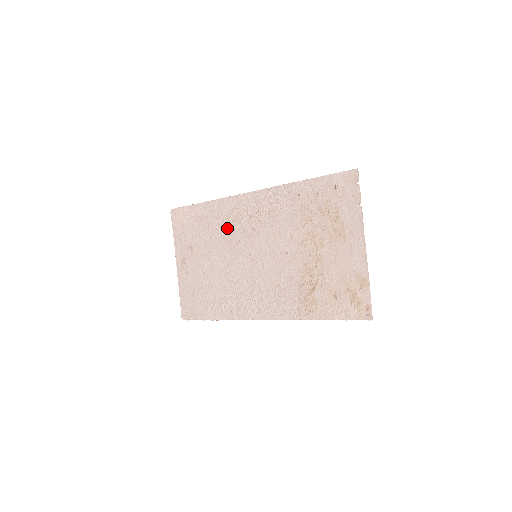
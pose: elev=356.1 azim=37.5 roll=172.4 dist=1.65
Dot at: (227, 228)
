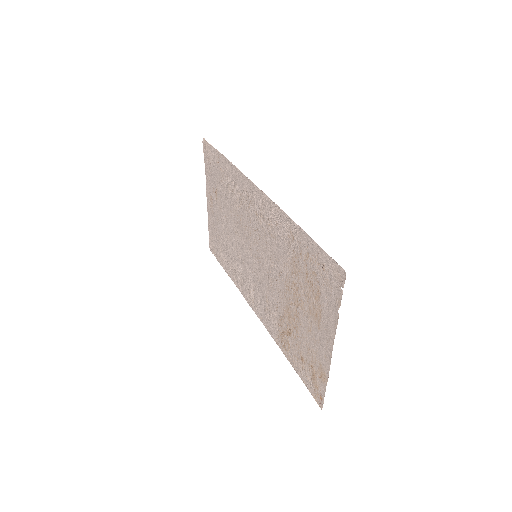
Dot at: (239, 204)
